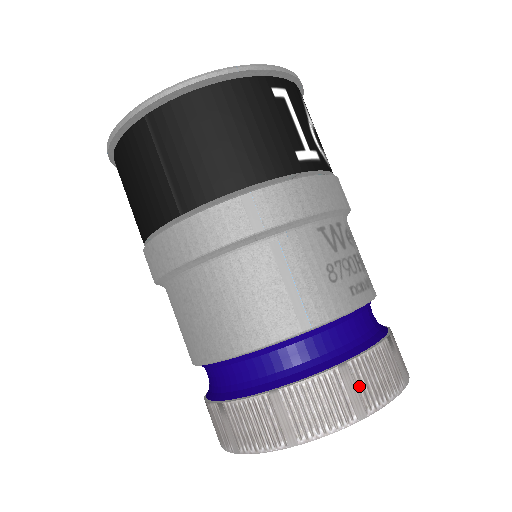
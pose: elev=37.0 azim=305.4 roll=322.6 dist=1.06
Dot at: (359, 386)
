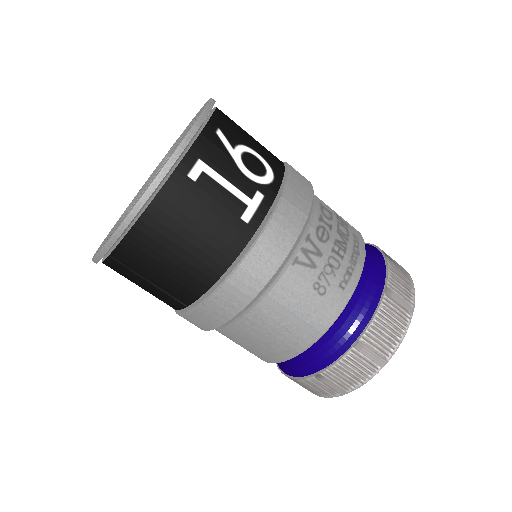
Dot at: (374, 348)
